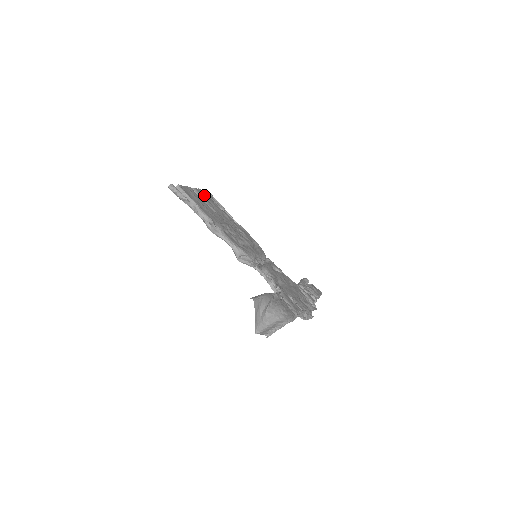
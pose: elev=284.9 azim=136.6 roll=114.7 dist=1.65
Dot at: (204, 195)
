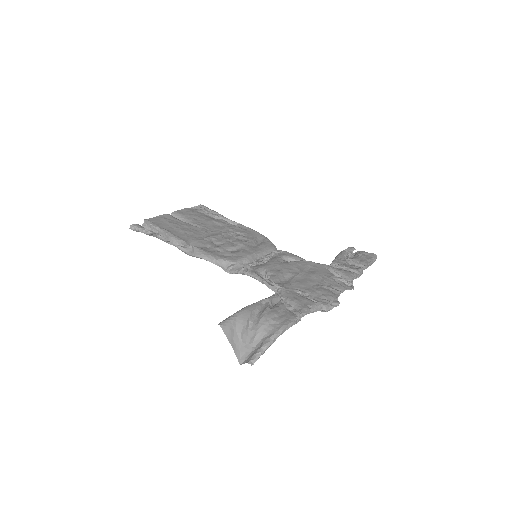
Dot at: (188, 213)
